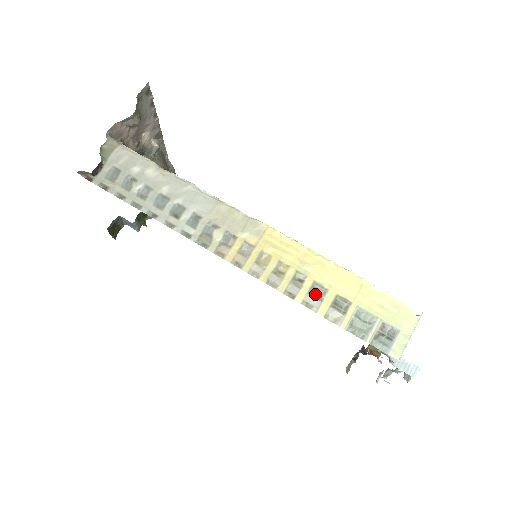
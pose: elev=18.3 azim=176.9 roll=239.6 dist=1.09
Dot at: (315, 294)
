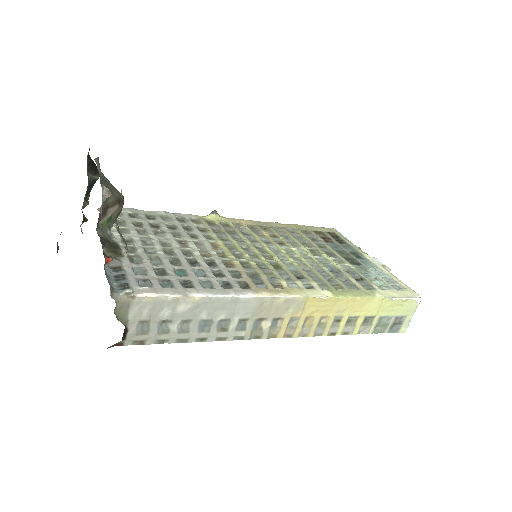
Dot at: (350, 324)
